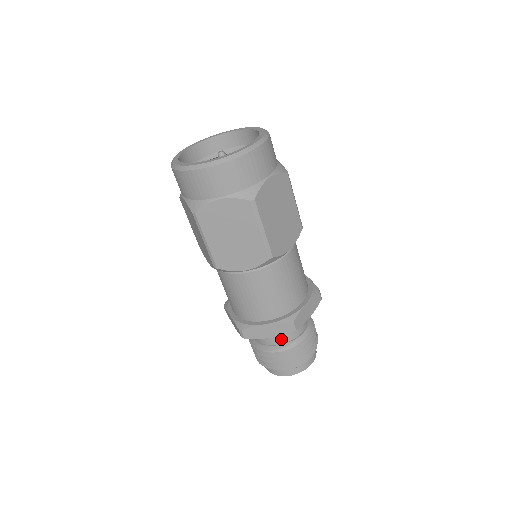
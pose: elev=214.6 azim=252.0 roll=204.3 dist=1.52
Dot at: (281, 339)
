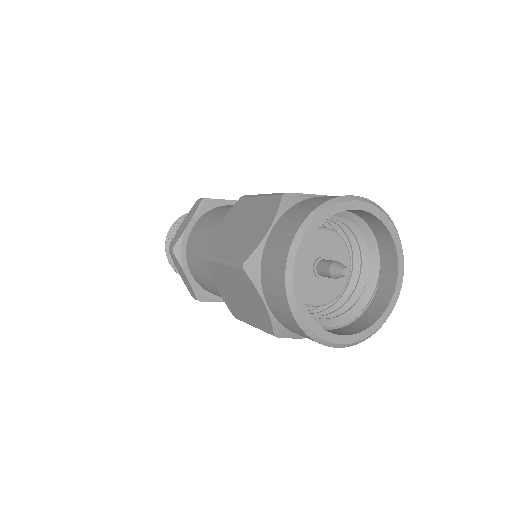
Dot at: occluded
